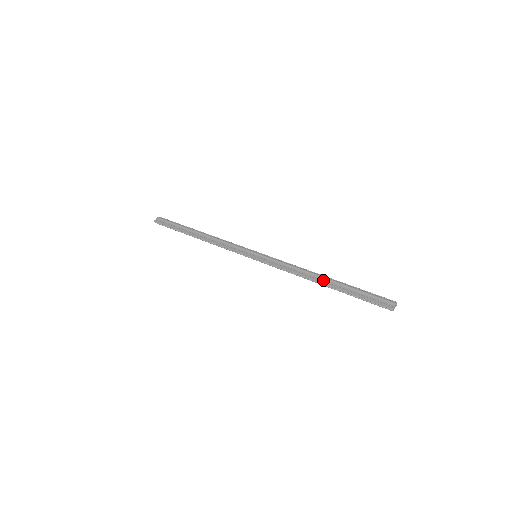
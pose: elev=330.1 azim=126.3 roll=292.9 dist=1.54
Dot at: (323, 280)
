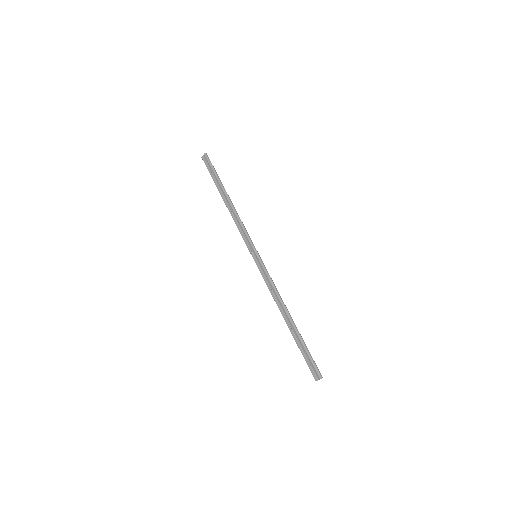
Dot at: (287, 319)
